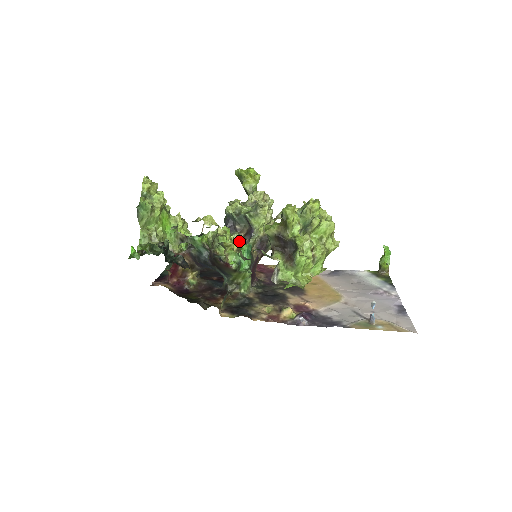
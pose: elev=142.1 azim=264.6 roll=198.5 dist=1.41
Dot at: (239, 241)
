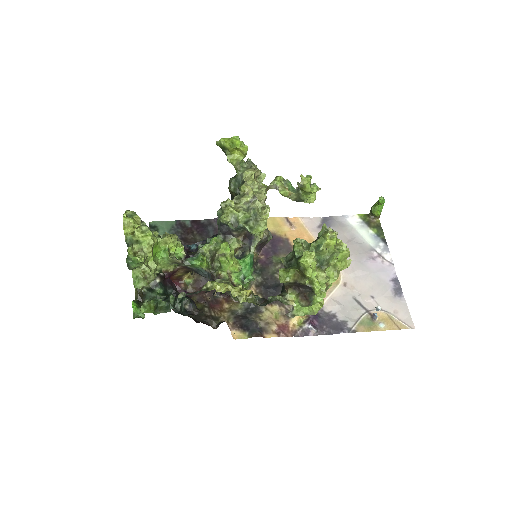
Dot at: (238, 248)
